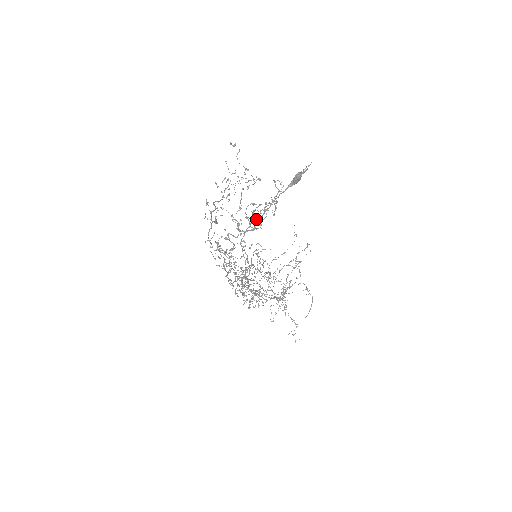
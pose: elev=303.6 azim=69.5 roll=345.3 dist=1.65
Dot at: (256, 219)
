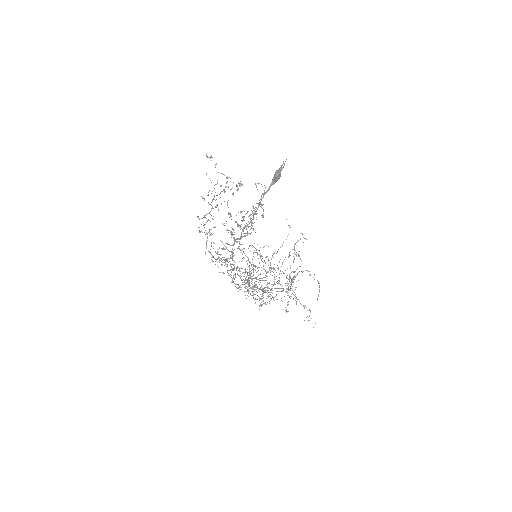
Dot at: (247, 224)
